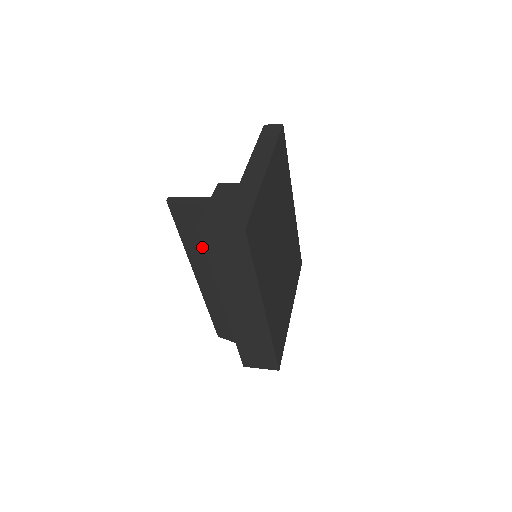
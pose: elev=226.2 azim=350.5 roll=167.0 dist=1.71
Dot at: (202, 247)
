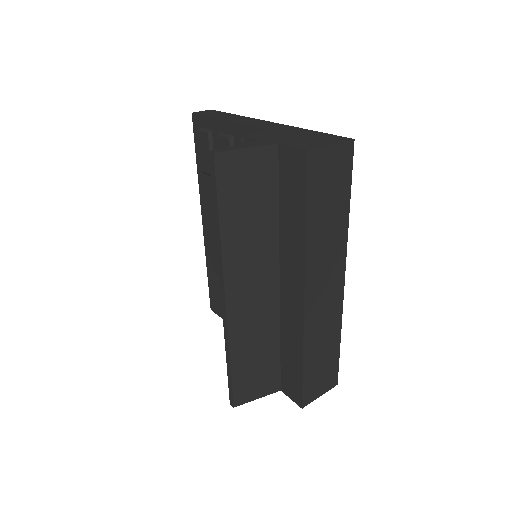
Dot at: (253, 224)
